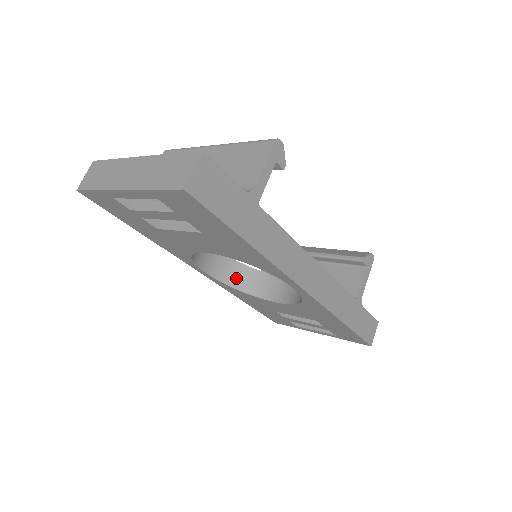
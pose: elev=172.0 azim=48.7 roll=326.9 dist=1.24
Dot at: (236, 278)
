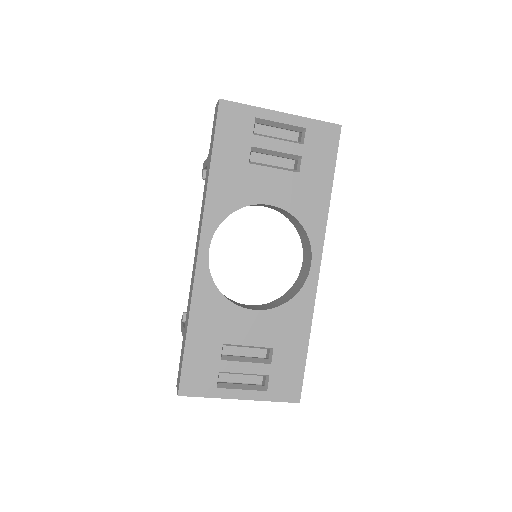
Dot at: occluded
